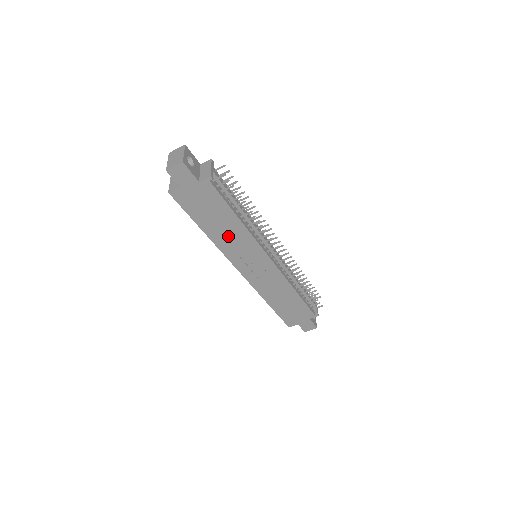
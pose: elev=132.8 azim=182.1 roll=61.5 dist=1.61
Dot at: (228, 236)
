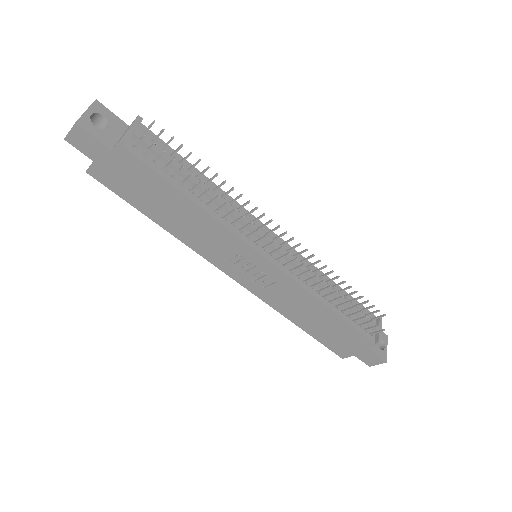
Dot at: (192, 229)
